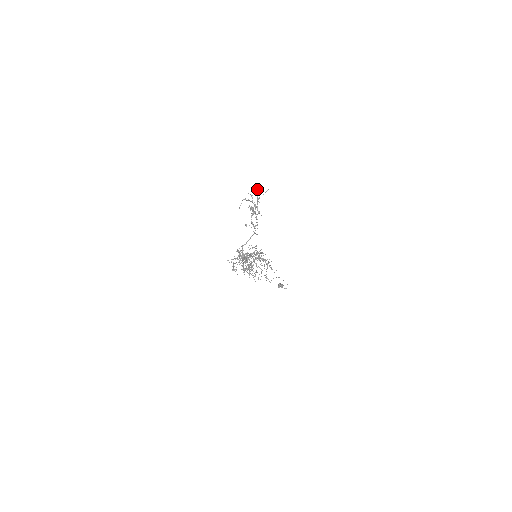
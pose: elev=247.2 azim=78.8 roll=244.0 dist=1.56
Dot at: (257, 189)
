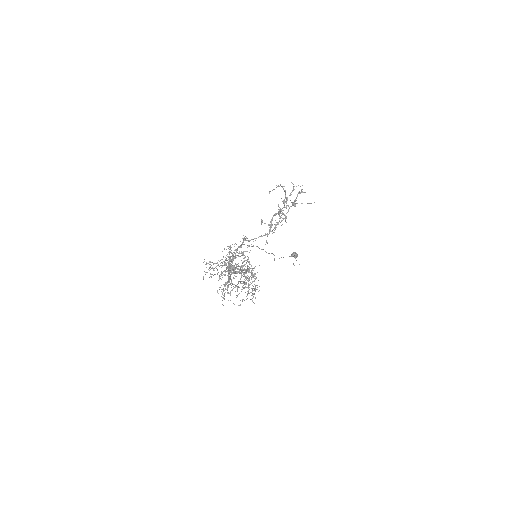
Dot at: occluded
